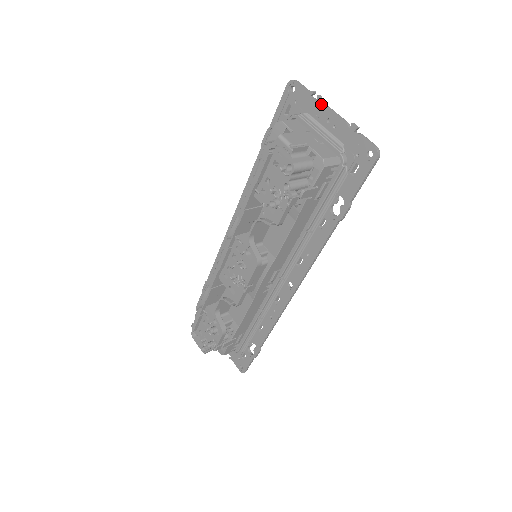
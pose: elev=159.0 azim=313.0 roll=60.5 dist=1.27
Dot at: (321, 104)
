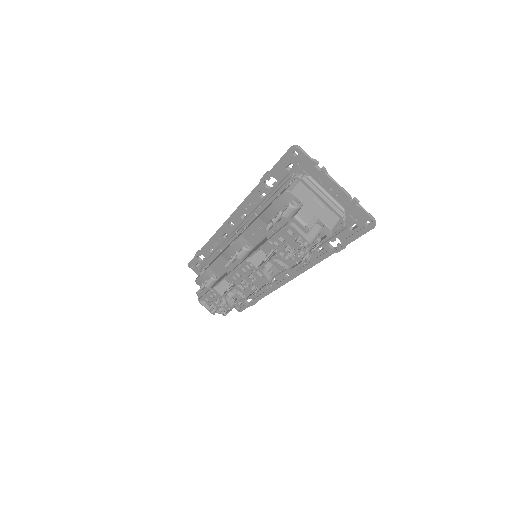
Dot at: (325, 175)
